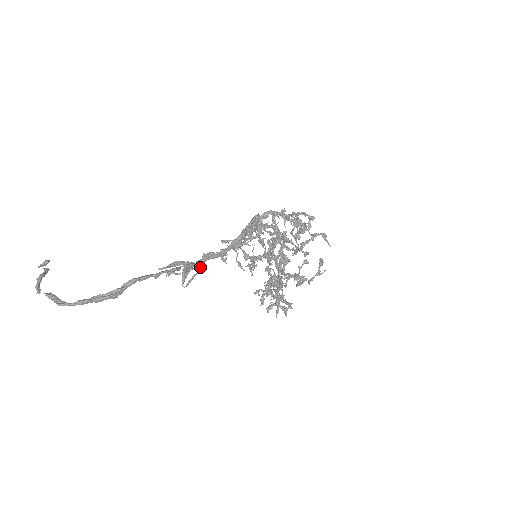
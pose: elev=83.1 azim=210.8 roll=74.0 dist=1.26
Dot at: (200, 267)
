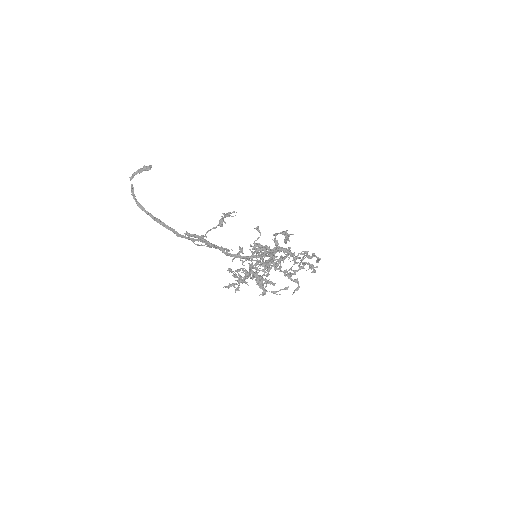
Dot at: occluded
